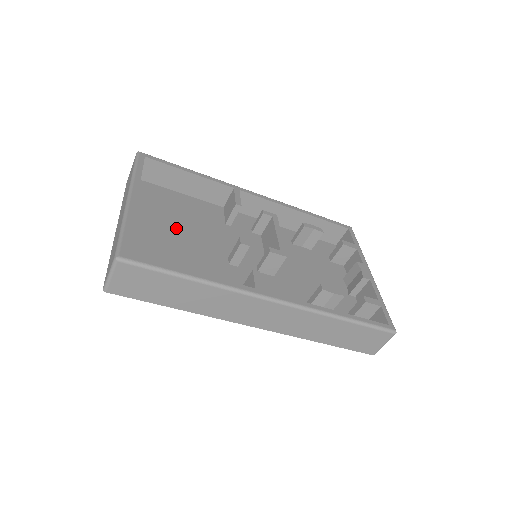
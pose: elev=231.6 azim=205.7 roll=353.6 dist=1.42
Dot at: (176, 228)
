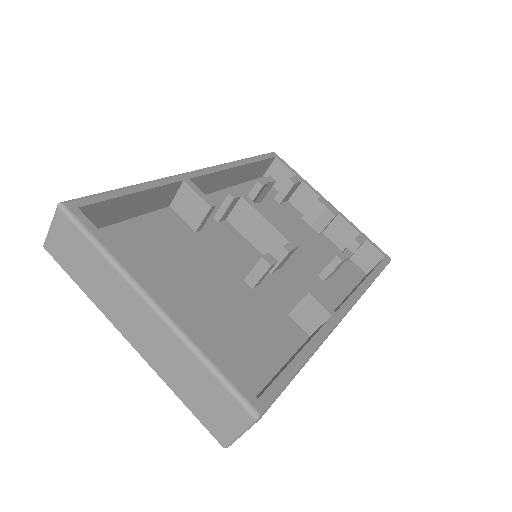
Dot at: (180, 286)
